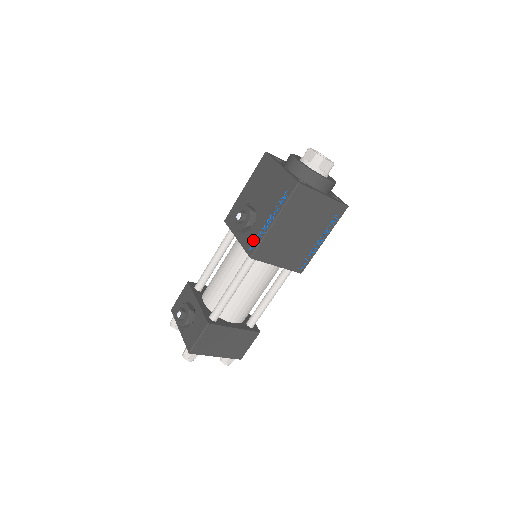
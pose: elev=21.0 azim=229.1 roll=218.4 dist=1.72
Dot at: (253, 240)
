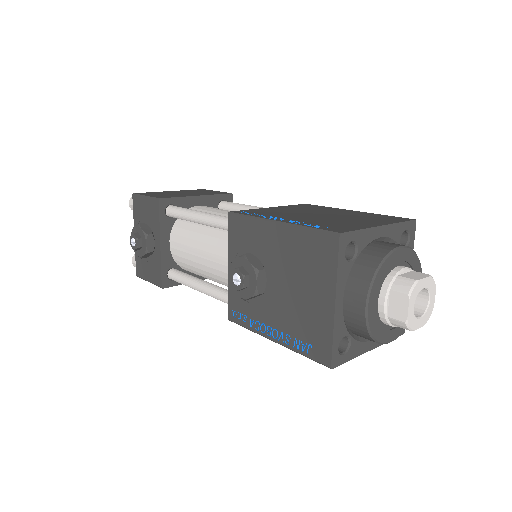
Dot at: (241, 311)
